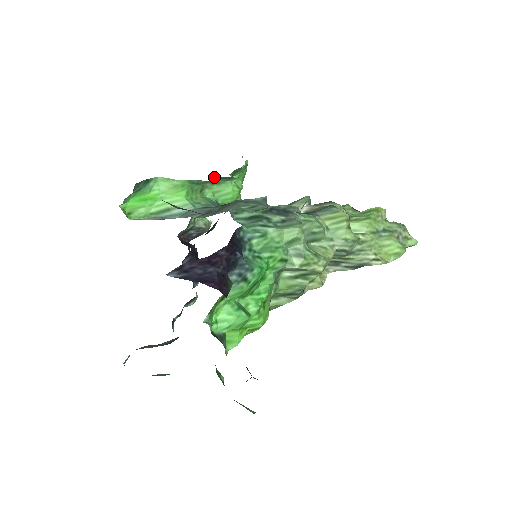
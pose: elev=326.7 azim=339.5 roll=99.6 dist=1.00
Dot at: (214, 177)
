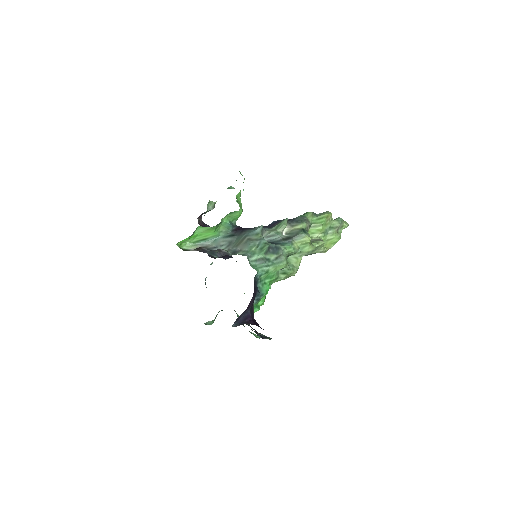
Dot at: occluded
